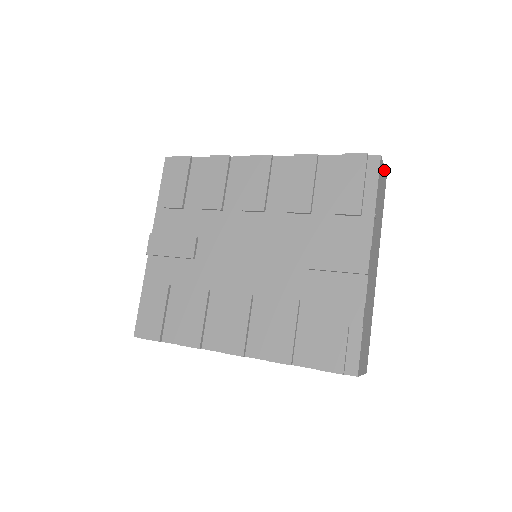
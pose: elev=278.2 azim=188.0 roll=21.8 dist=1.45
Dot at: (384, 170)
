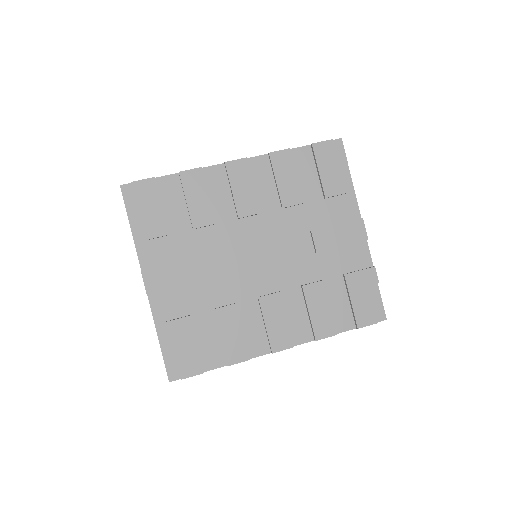
Dot at: occluded
